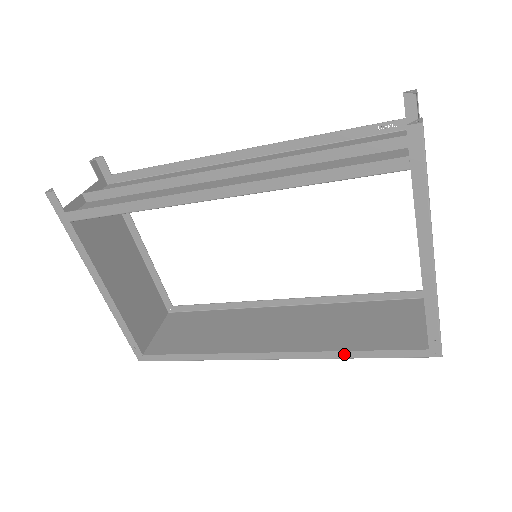
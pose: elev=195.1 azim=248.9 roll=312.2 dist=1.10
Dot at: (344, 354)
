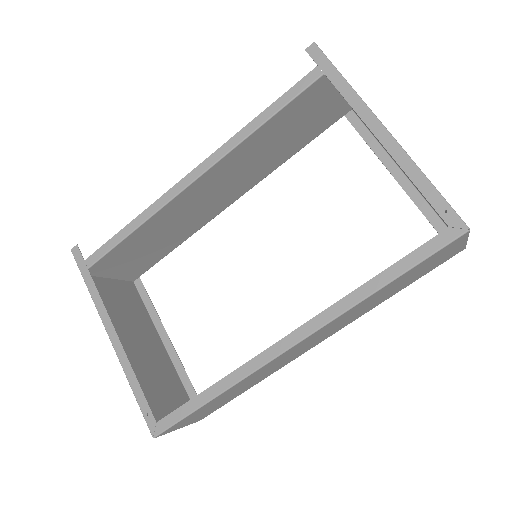
Dot at: (366, 288)
